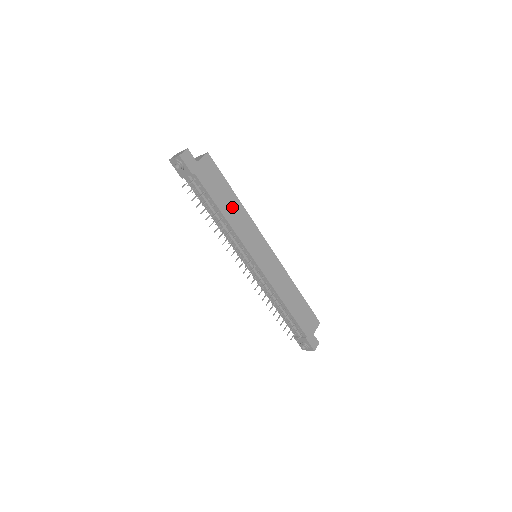
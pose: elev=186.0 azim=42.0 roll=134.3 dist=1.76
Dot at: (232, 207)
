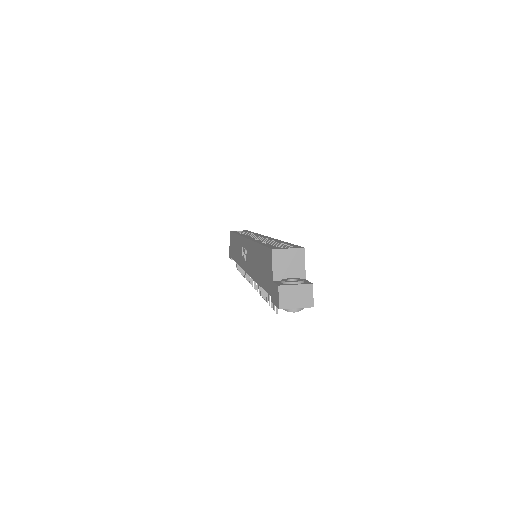
Dot at: occluded
